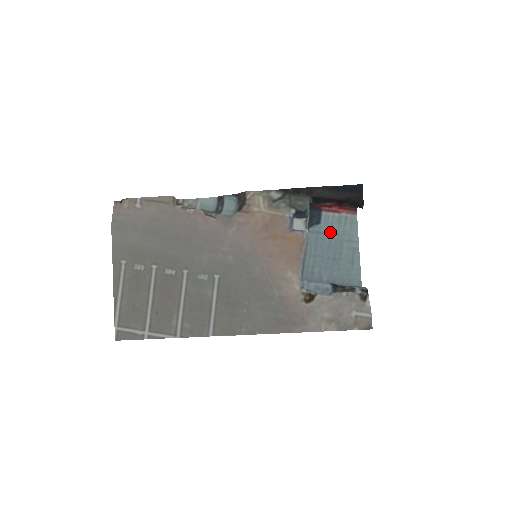
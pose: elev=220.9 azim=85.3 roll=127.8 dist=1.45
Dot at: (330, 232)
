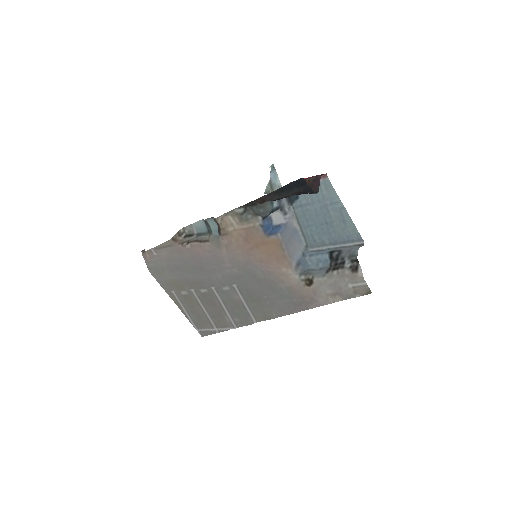
Dot at: (311, 202)
